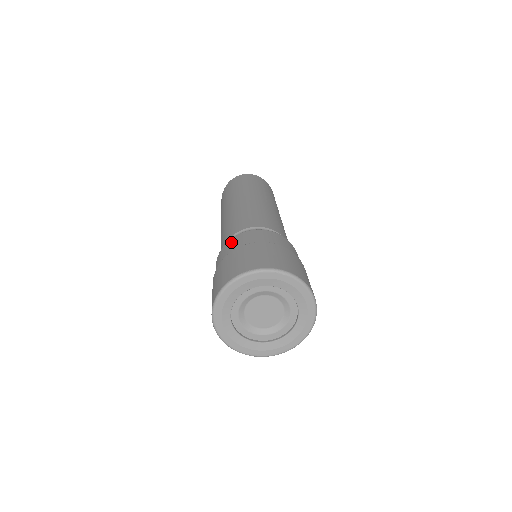
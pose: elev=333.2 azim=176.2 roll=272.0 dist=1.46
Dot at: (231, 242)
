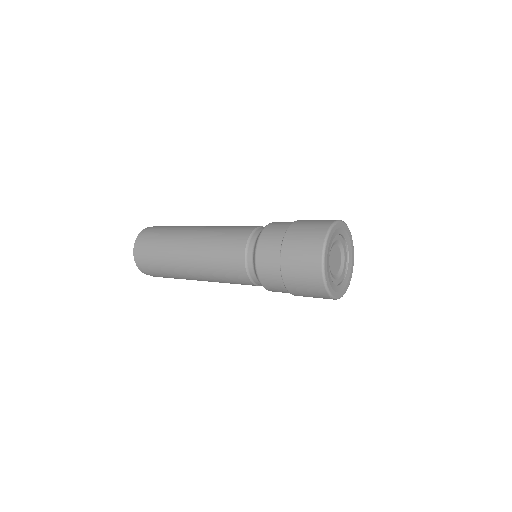
Dot at: occluded
